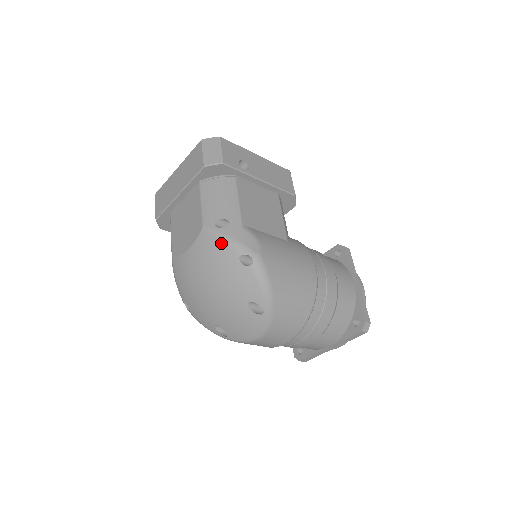
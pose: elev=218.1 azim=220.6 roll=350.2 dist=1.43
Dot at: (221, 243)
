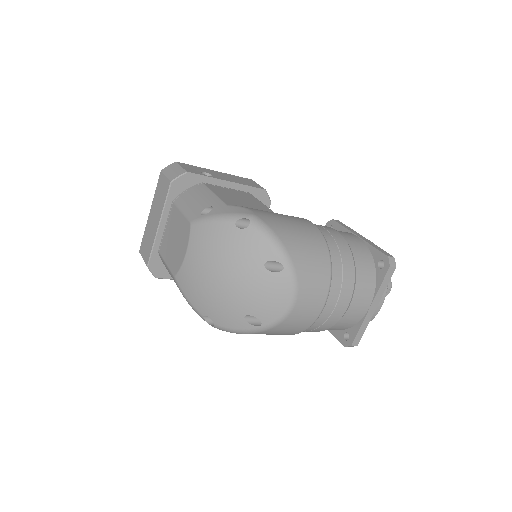
Dot at: (213, 223)
